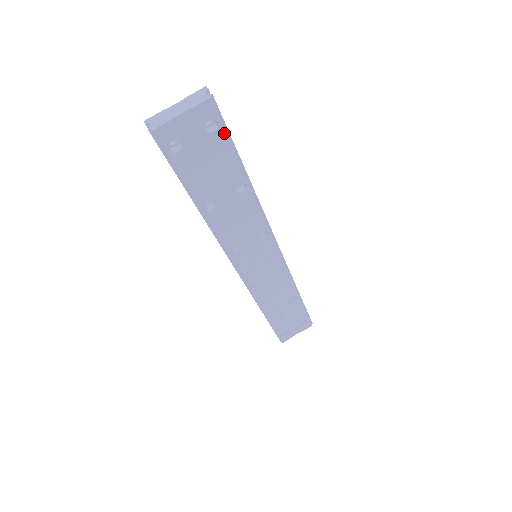
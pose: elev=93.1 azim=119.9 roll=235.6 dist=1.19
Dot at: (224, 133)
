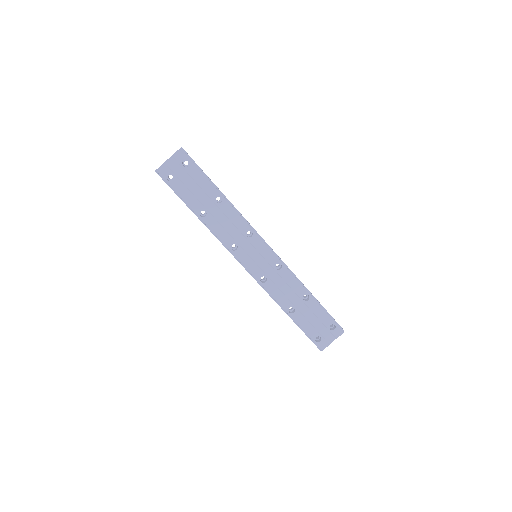
Dot at: (195, 166)
